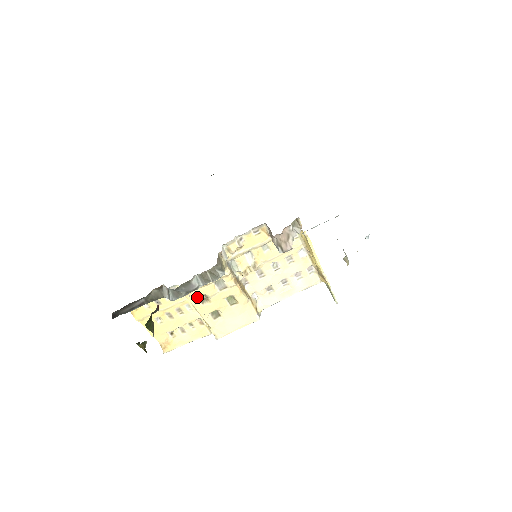
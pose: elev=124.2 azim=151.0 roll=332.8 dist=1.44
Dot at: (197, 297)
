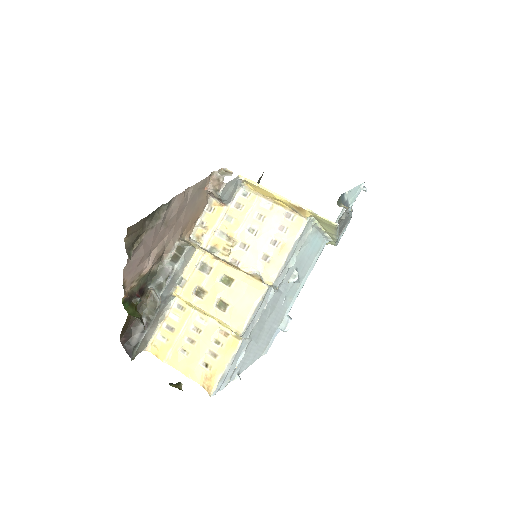
Dot at: (191, 292)
